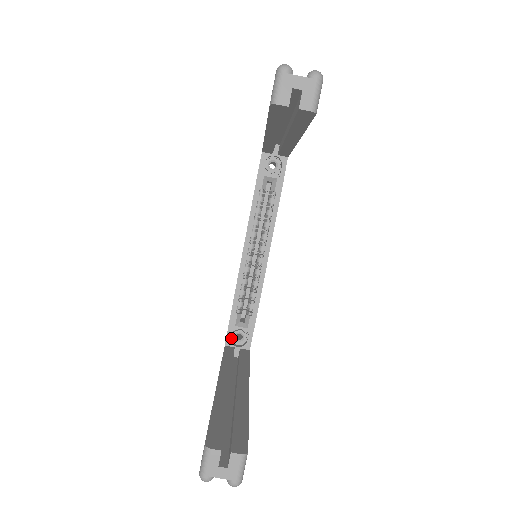
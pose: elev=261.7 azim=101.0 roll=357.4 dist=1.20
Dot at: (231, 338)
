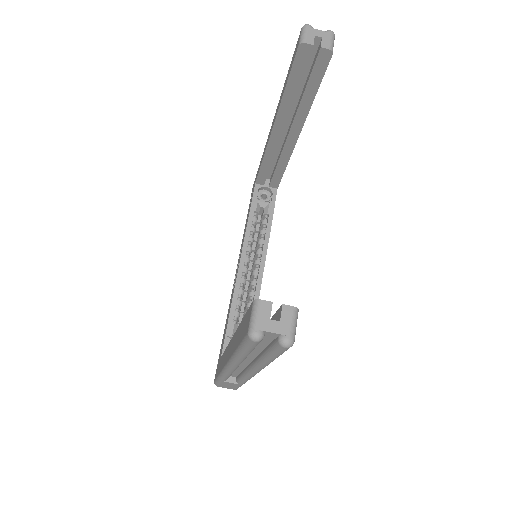
Dot at: occluded
